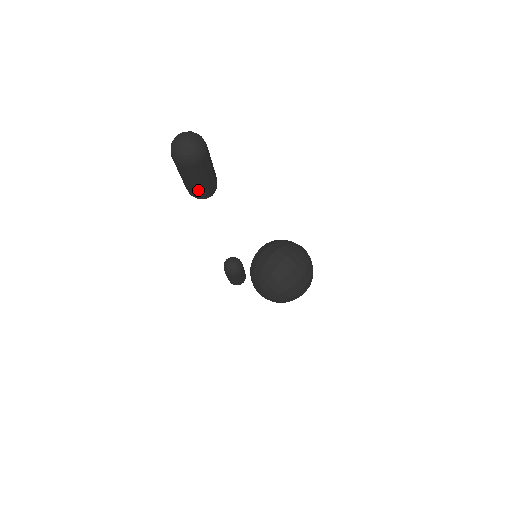
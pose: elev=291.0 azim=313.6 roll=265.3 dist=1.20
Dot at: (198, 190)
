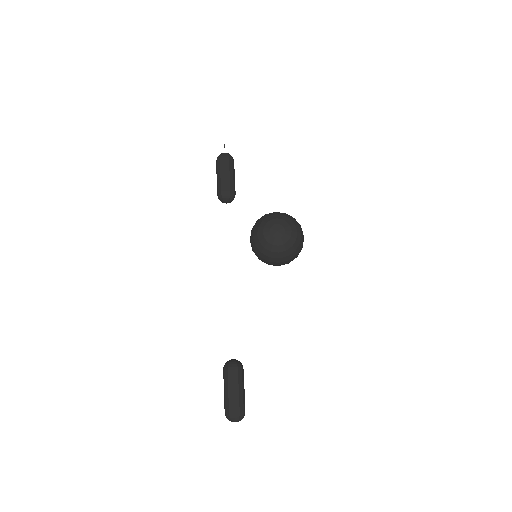
Dot at: occluded
